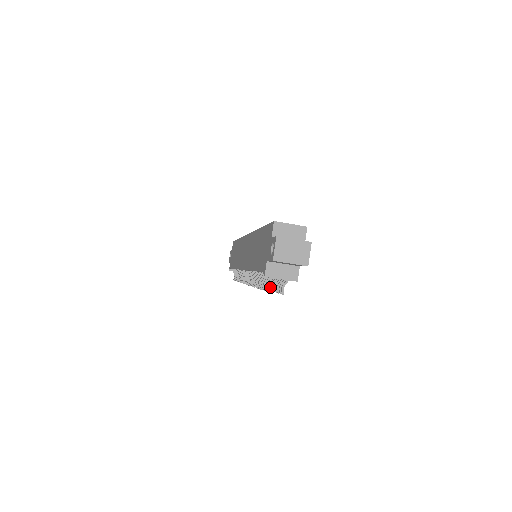
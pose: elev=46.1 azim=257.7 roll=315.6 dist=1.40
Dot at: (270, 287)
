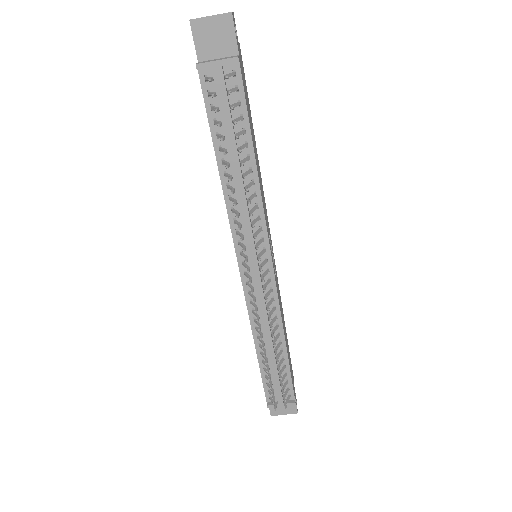
Dot at: (214, 93)
